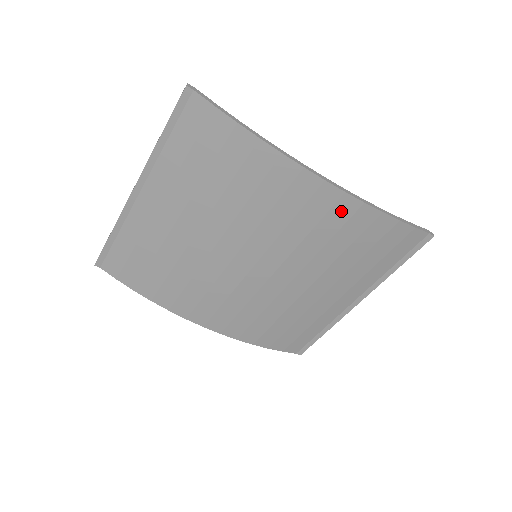
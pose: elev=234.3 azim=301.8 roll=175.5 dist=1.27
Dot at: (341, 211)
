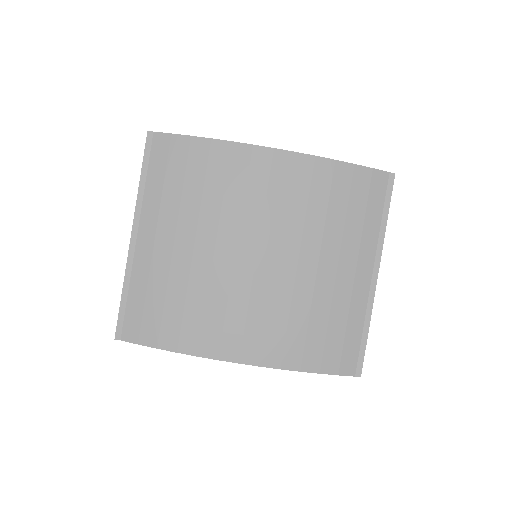
Dot at: (301, 171)
